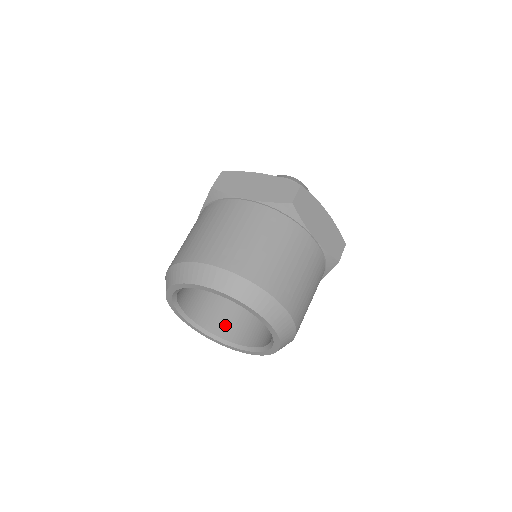
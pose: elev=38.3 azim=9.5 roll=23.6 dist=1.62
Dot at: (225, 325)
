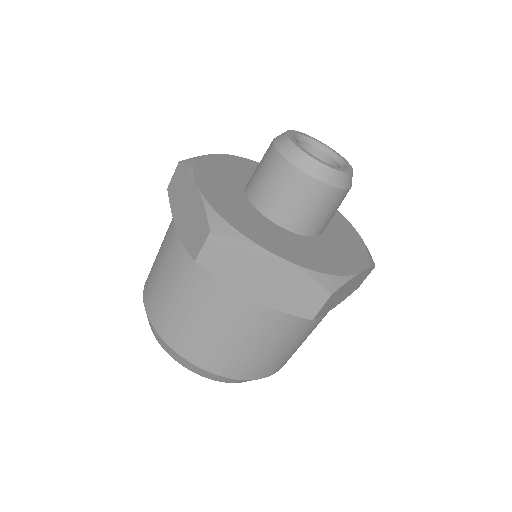
Dot at: occluded
